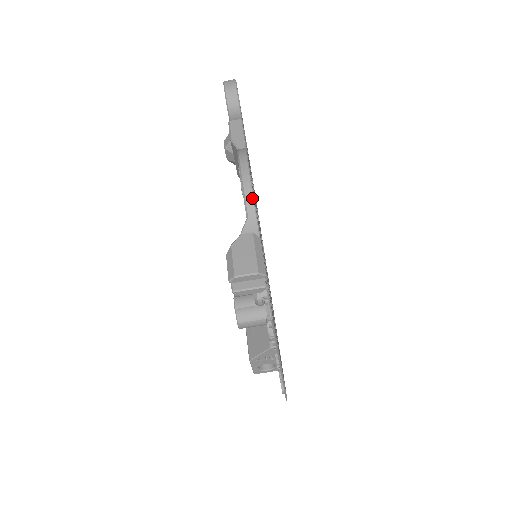
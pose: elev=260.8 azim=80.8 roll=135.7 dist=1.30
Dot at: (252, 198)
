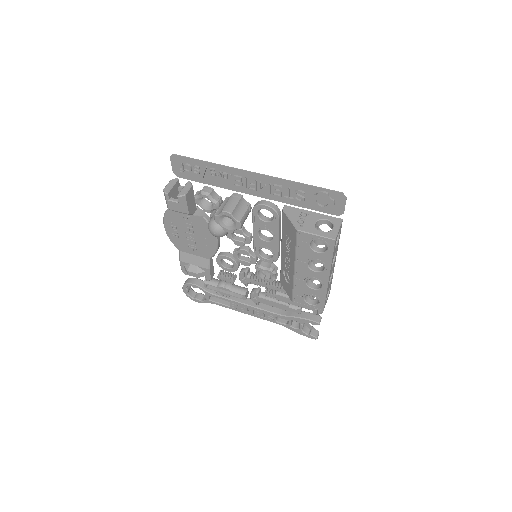
Dot at: occluded
